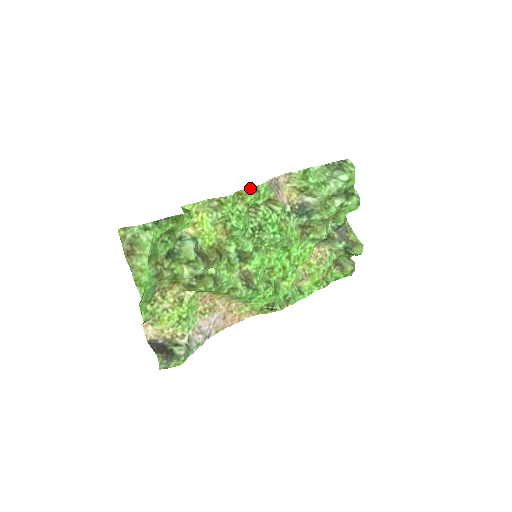
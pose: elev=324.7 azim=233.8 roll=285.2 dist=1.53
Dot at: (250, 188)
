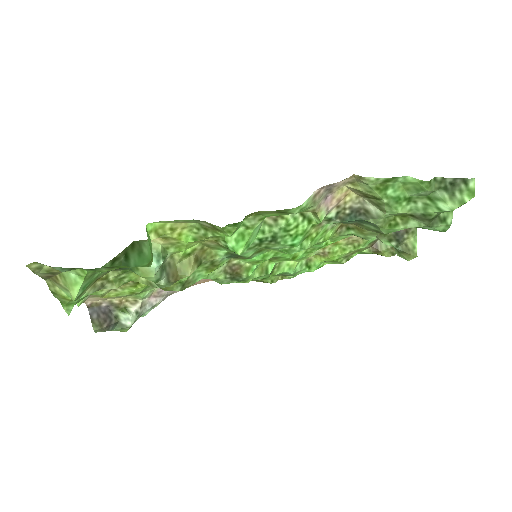
Dot at: occluded
